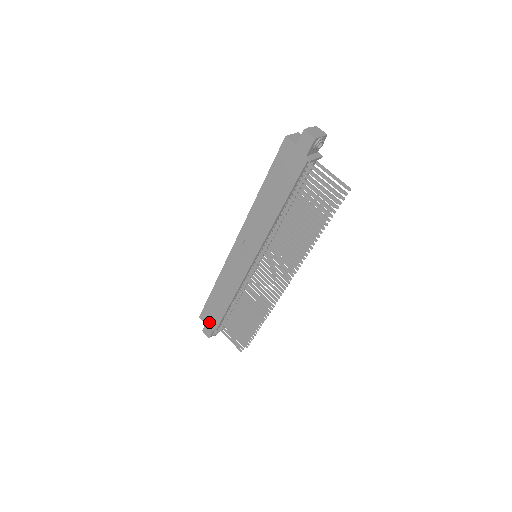
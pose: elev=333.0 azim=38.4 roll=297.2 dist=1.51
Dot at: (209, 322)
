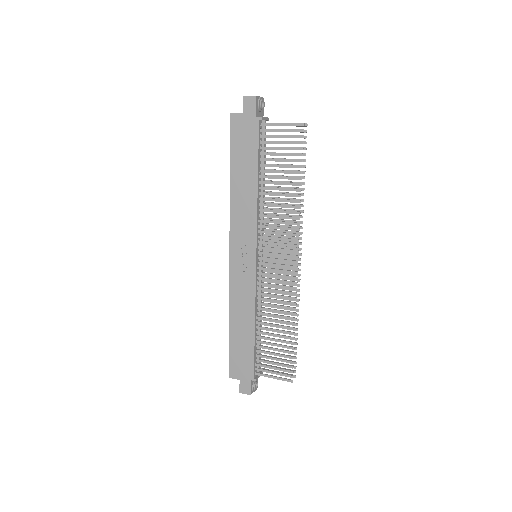
Dot at: (242, 373)
